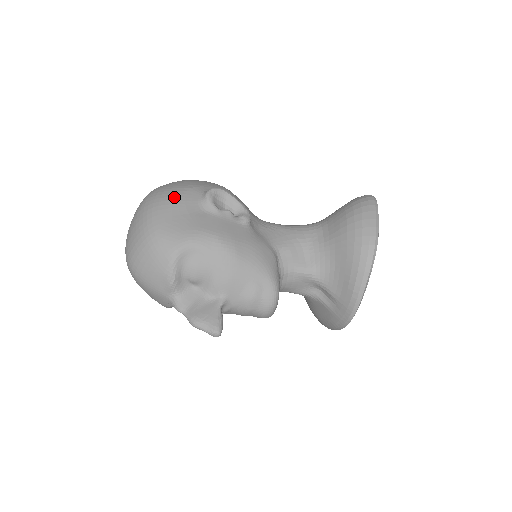
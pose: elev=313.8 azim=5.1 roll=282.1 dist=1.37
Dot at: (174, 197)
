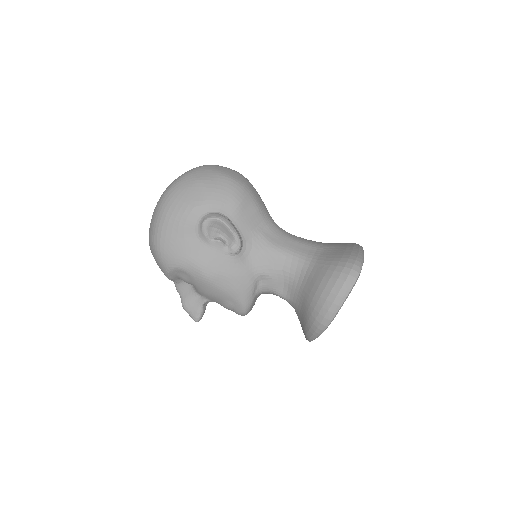
Dot at: (177, 216)
